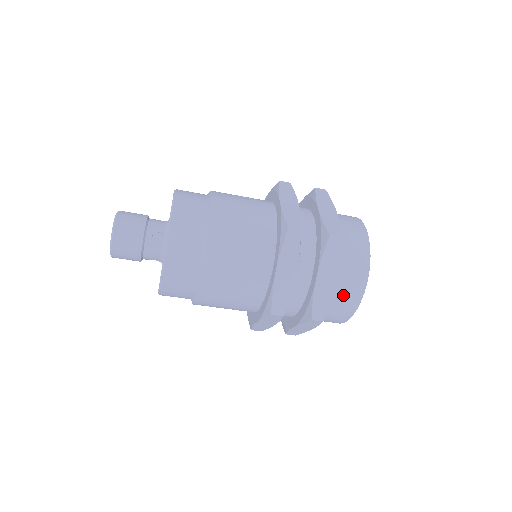
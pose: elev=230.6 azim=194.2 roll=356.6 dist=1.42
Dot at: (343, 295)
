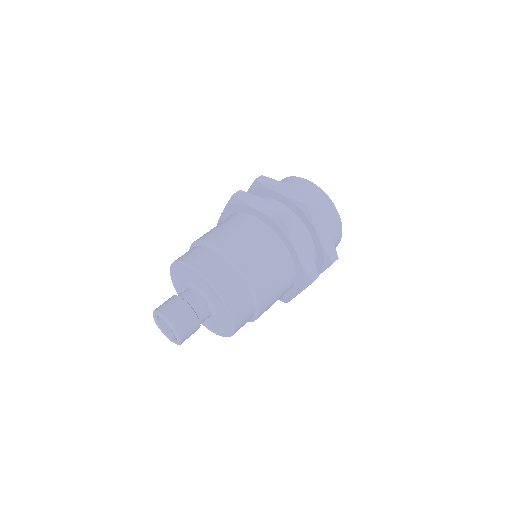
Dot at: (332, 233)
